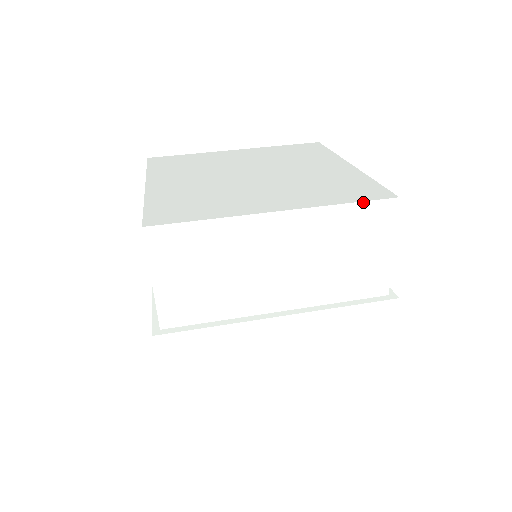
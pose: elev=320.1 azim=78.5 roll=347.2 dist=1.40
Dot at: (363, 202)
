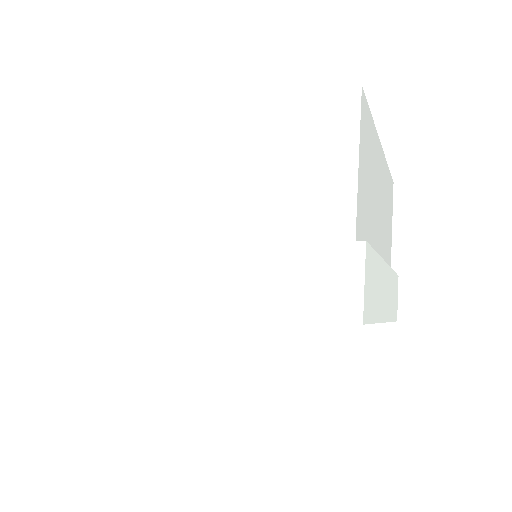
Dot at: (310, 92)
